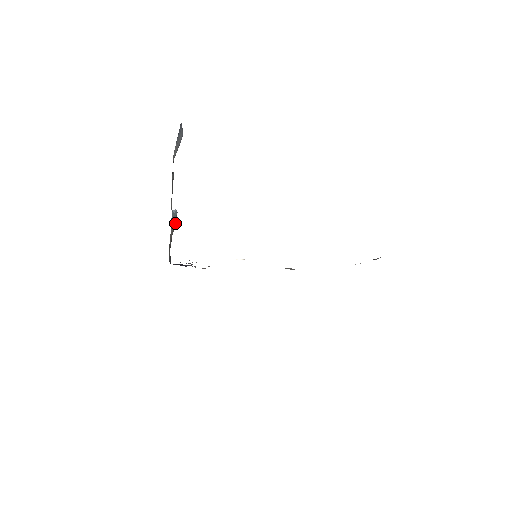
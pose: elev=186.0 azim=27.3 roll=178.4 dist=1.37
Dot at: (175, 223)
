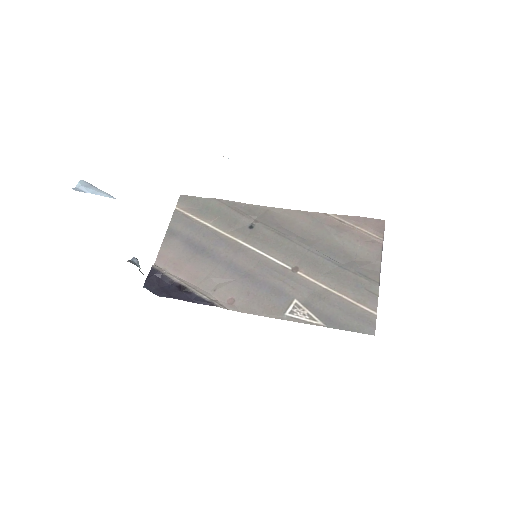
Dot at: occluded
